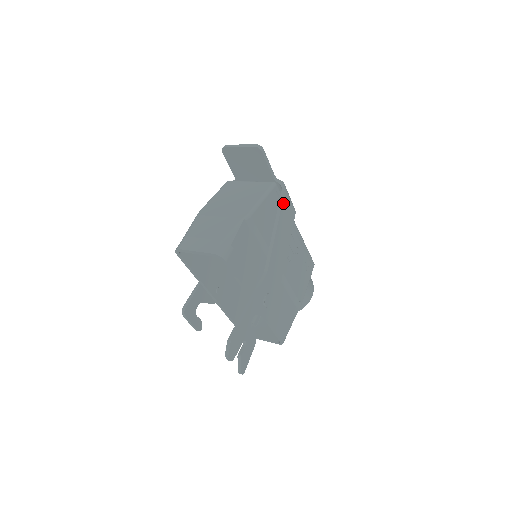
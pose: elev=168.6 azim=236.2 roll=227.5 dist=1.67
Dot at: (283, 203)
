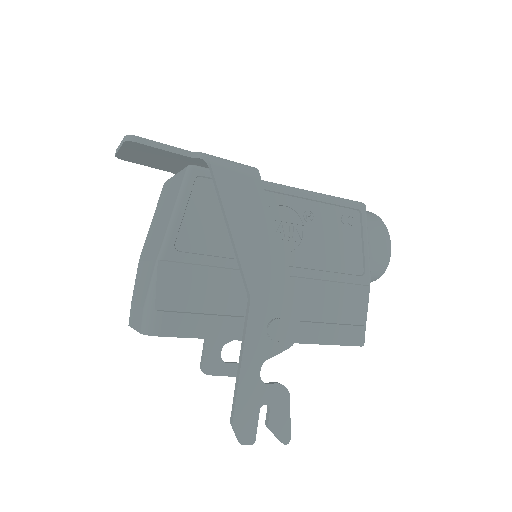
Dot at: (220, 186)
